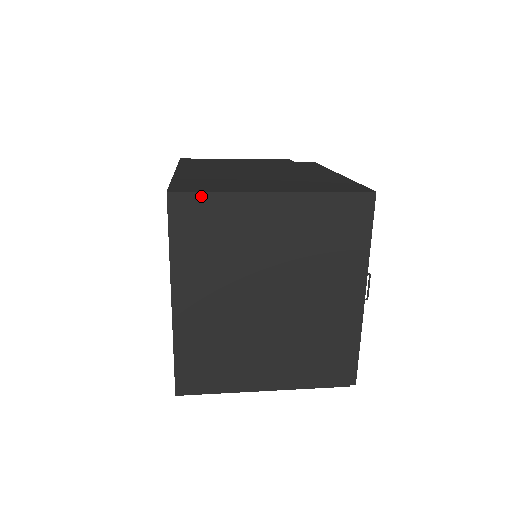
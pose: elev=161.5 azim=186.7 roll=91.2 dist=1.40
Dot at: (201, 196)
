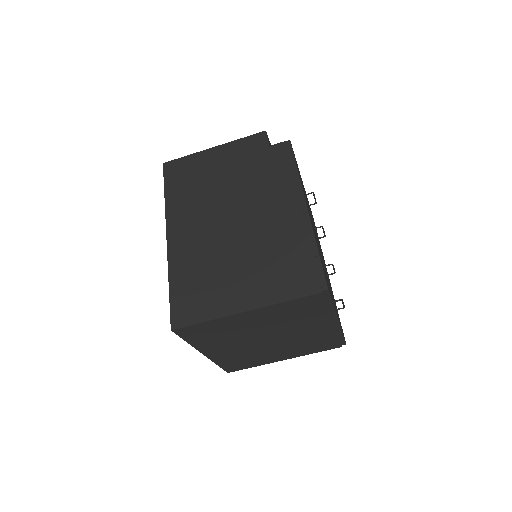
Dot at: (195, 326)
